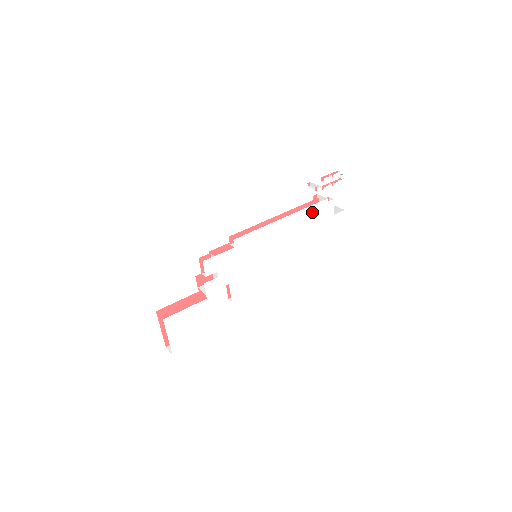
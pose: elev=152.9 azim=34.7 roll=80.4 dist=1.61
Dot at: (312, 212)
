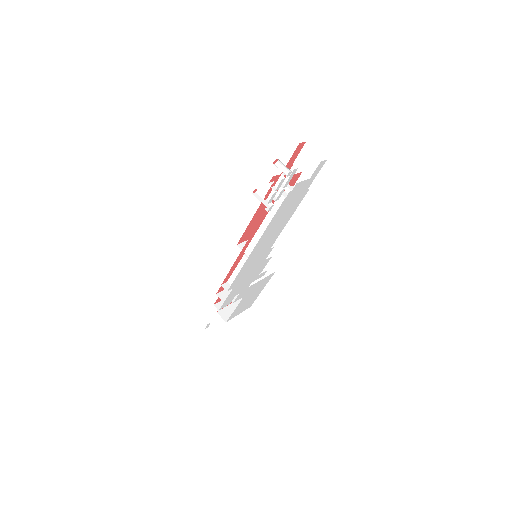
Dot at: (280, 211)
